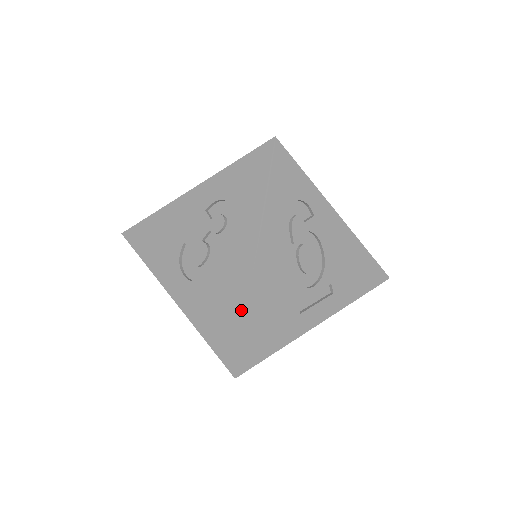
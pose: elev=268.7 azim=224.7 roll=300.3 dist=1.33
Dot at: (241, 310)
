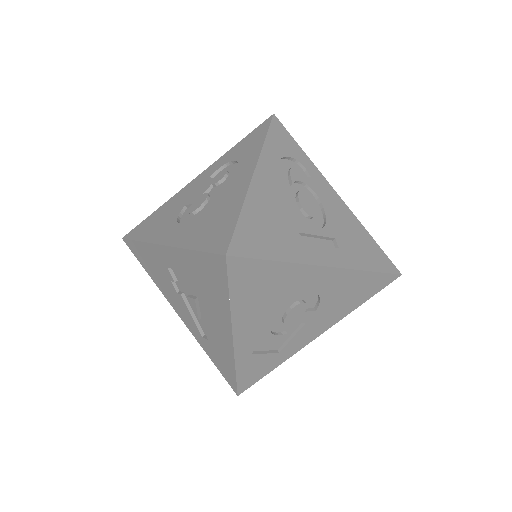
Dot at: (238, 206)
